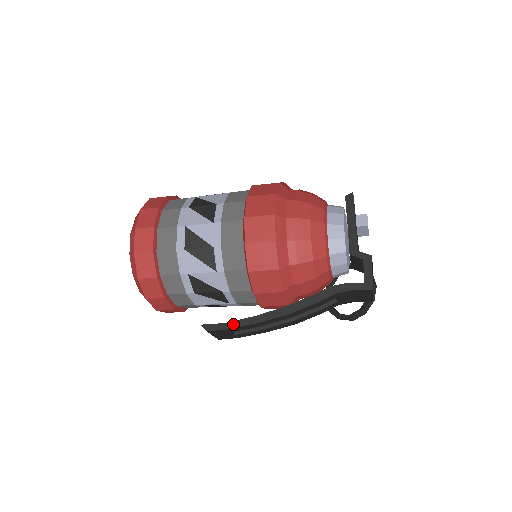
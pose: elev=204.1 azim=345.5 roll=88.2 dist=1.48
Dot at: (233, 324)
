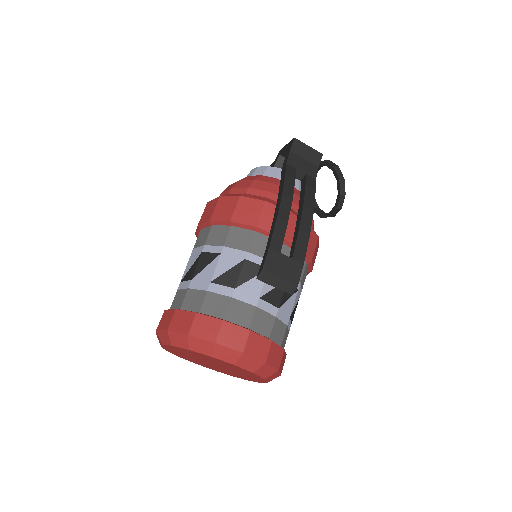
Dot at: (268, 243)
